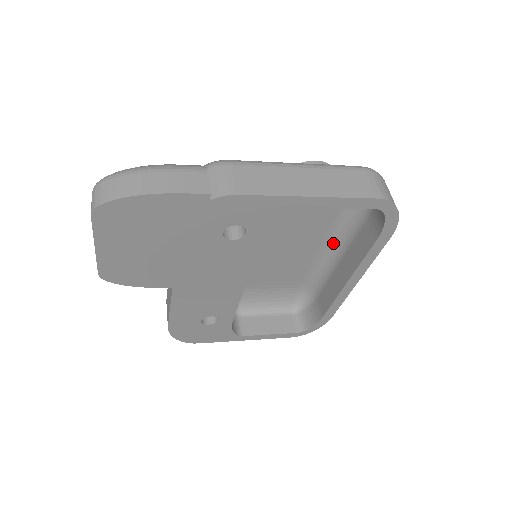
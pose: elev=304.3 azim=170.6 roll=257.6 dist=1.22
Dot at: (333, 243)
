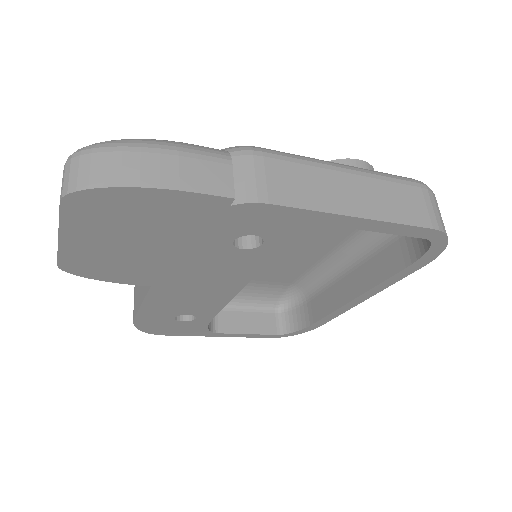
Dot at: (345, 251)
